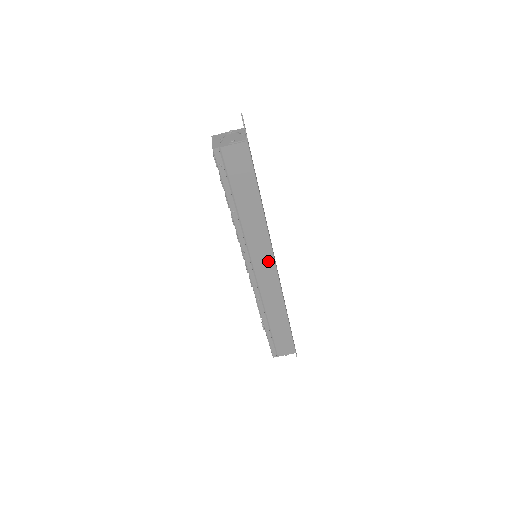
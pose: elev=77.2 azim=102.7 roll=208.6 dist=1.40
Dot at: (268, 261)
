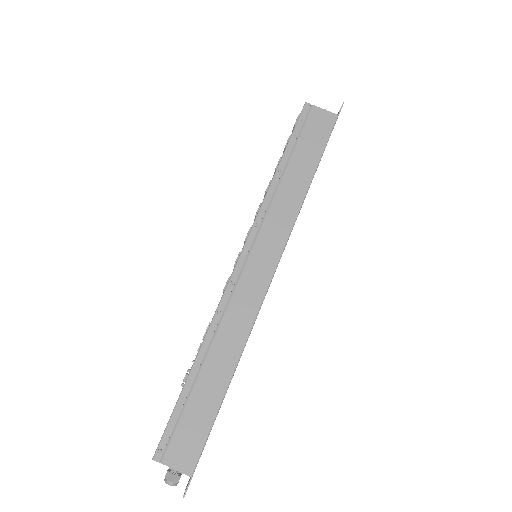
Dot at: (271, 258)
